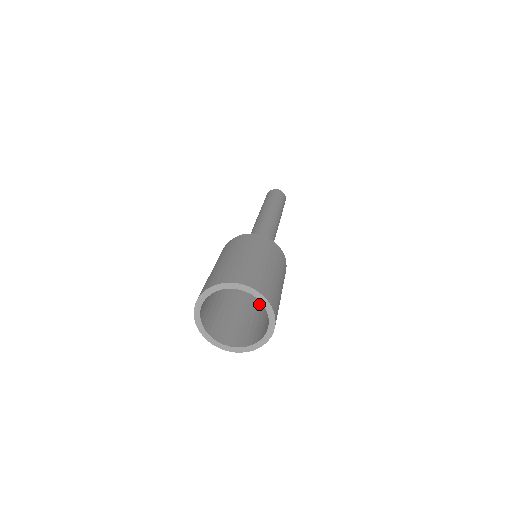
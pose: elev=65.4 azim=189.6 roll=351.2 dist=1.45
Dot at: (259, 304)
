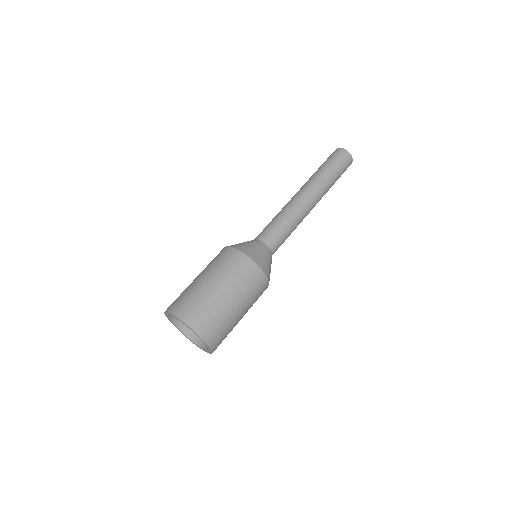
Dot at: occluded
